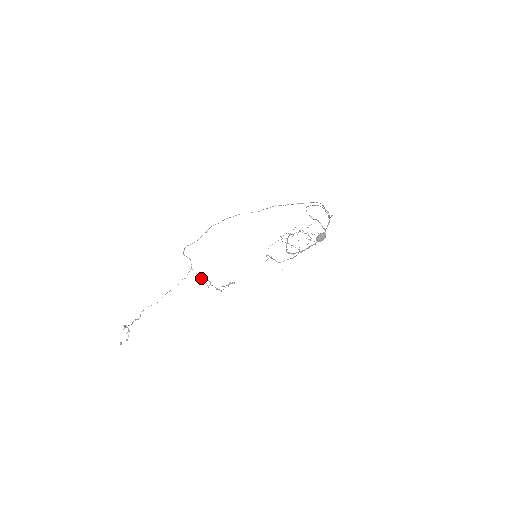
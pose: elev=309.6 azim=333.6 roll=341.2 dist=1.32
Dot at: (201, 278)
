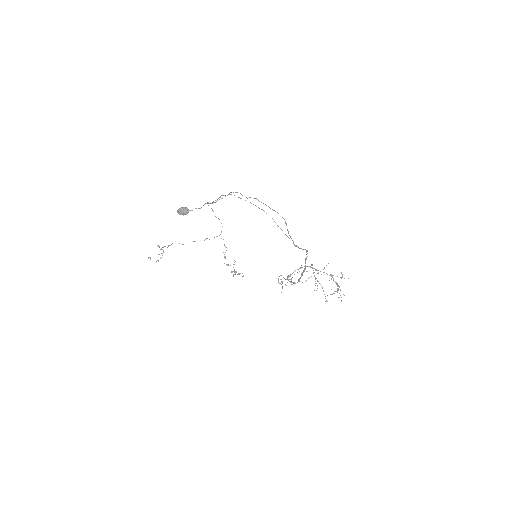
Dot at: occluded
